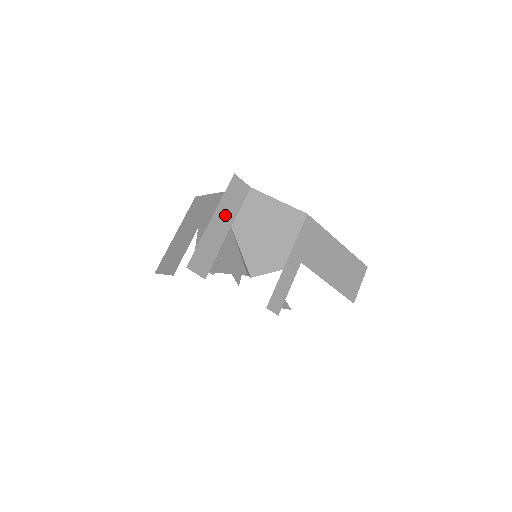
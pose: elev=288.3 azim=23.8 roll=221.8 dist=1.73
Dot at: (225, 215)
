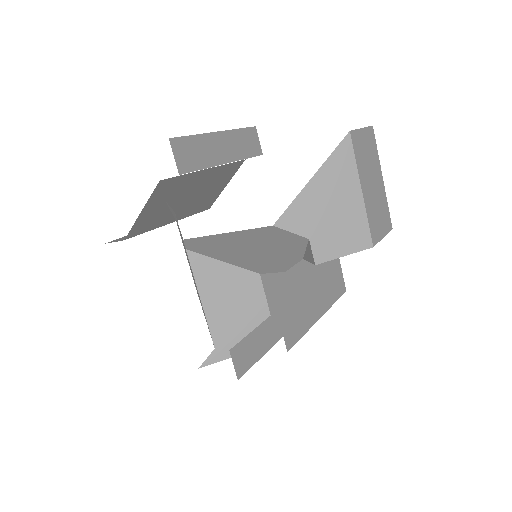
Dot at: occluded
